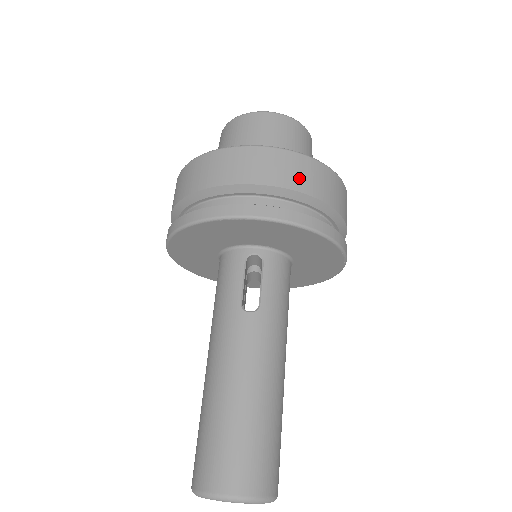
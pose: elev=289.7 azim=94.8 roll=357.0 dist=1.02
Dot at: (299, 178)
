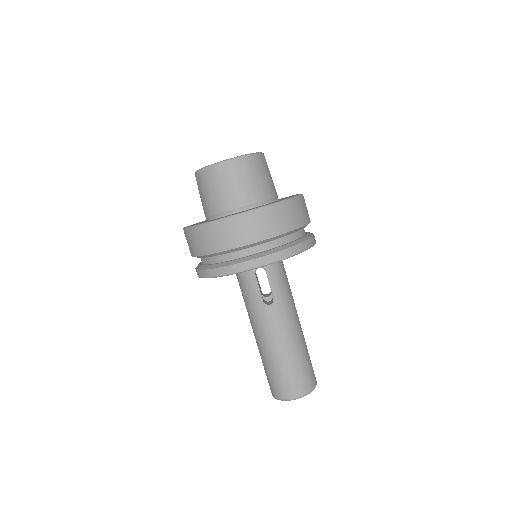
Dot at: (274, 226)
